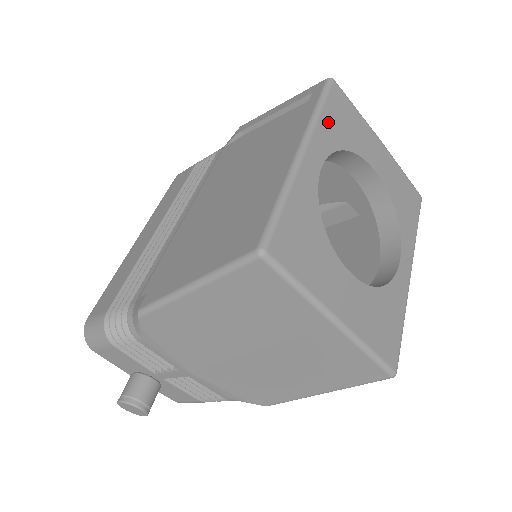
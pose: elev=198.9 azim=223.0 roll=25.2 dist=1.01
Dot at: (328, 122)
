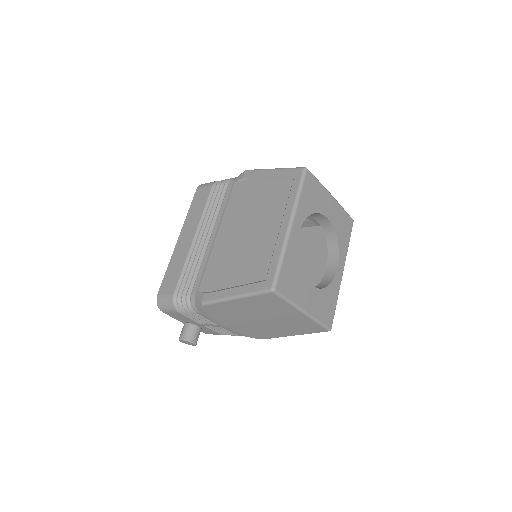
Dot at: (303, 201)
